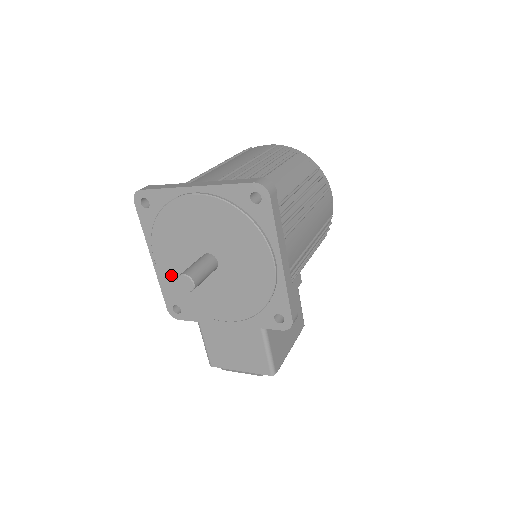
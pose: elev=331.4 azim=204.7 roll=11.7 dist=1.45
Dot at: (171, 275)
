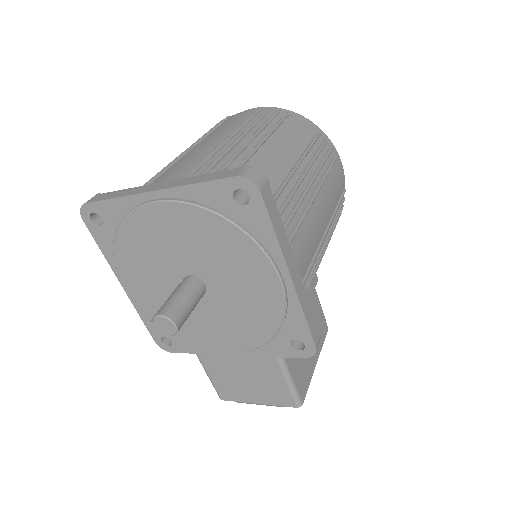
Dot at: (150, 304)
